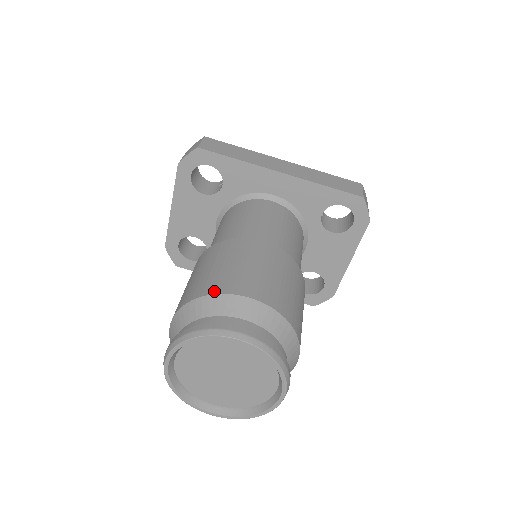
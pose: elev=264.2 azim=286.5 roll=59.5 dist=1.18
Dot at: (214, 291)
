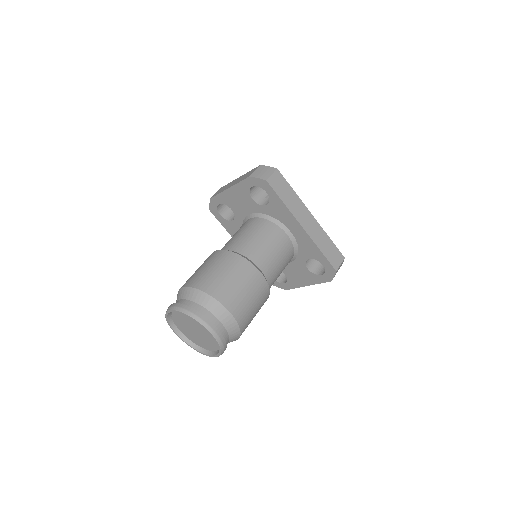
Dot at: (215, 296)
